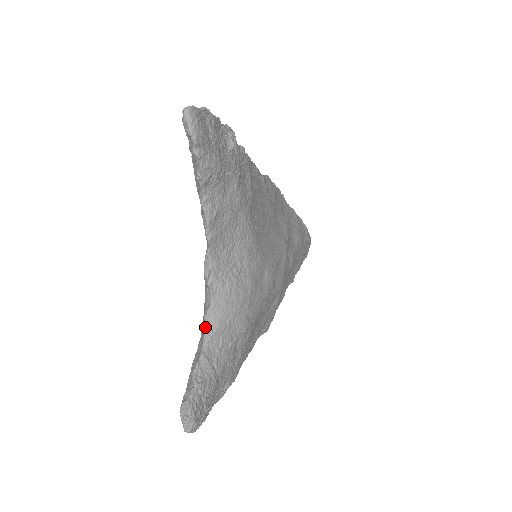
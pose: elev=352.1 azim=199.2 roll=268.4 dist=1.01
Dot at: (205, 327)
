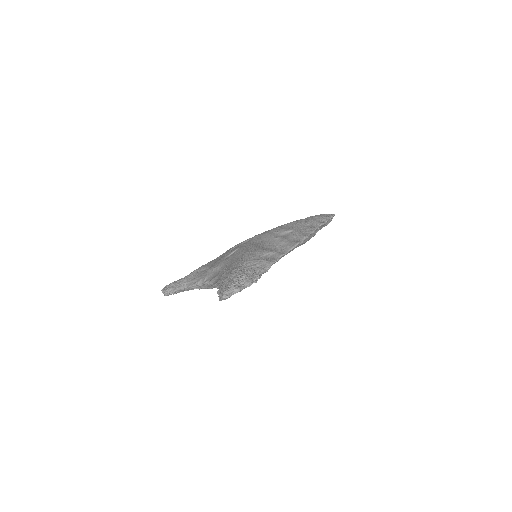
Dot at: (192, 286)
